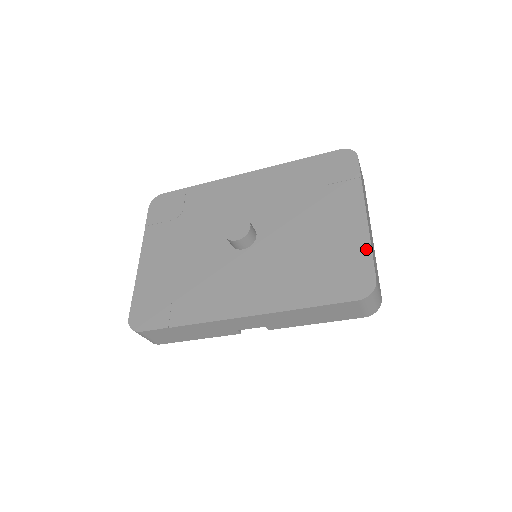
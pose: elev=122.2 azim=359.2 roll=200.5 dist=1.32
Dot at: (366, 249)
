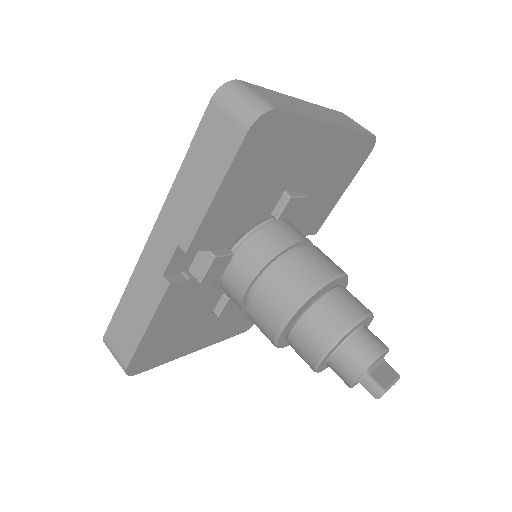
Dot at: occluded
